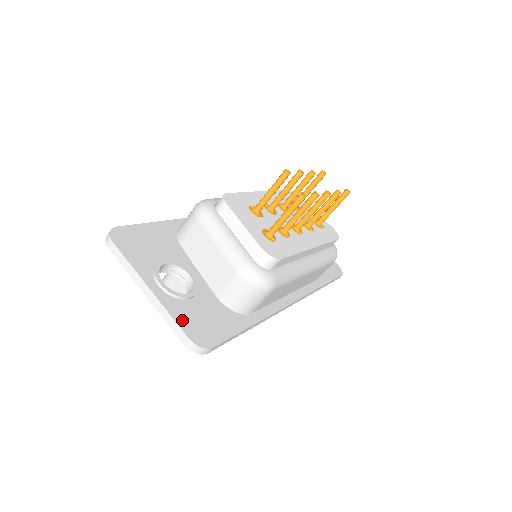
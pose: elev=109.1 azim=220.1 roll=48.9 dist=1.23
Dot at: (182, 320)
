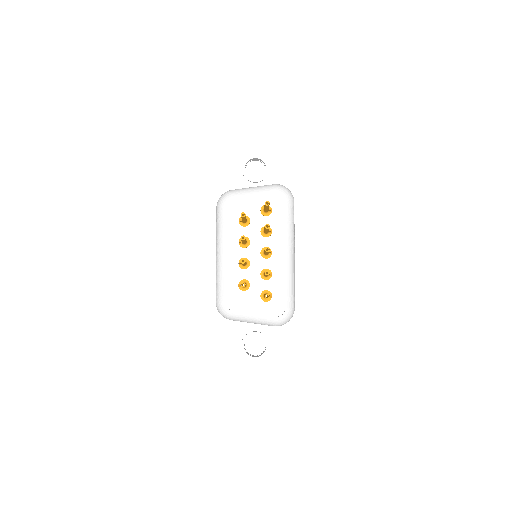
Dot at: (279, 362)
